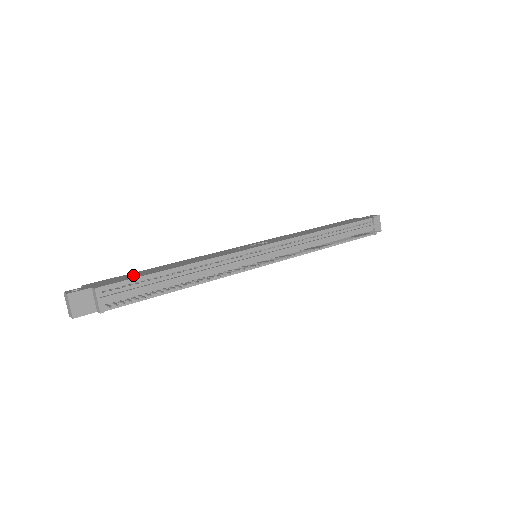
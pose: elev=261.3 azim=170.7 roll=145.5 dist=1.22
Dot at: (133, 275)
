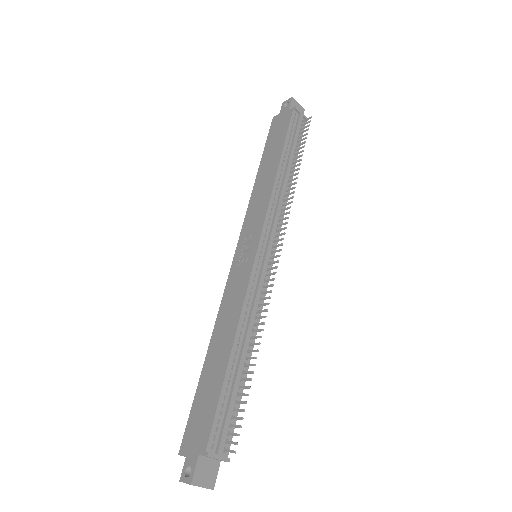
Dot at: (206, 399)
